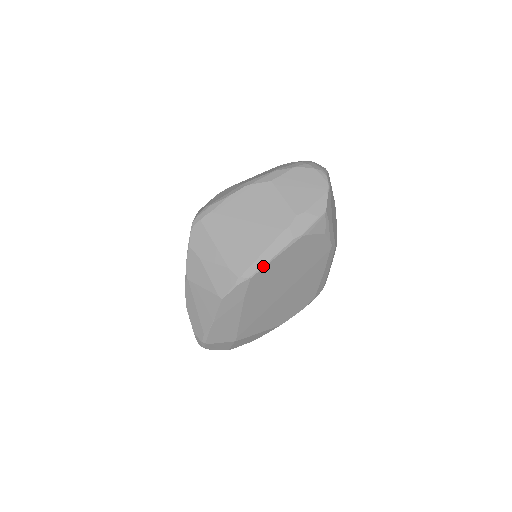
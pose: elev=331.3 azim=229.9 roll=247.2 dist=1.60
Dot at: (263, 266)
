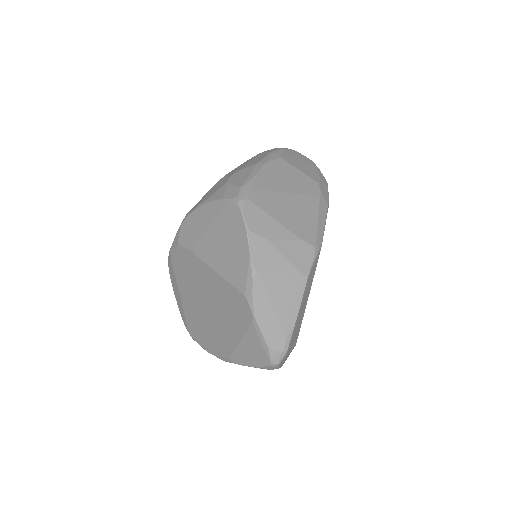
Dot at: (323, 232)
